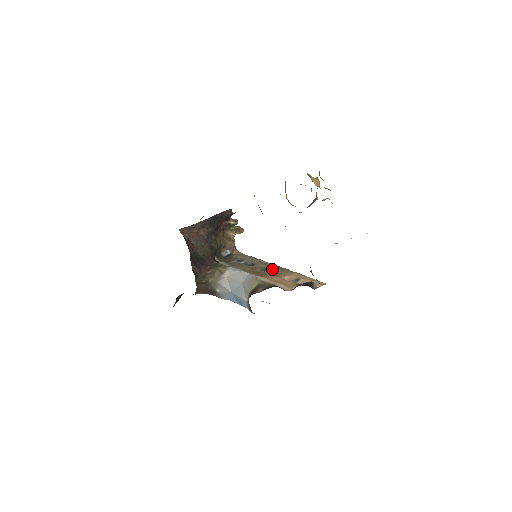
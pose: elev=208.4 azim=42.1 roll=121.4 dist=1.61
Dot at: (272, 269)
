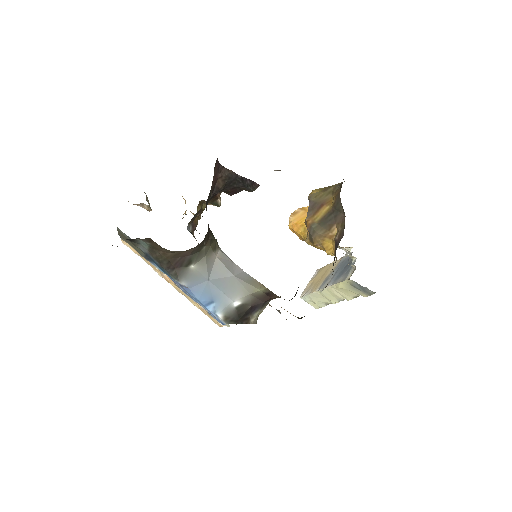
Dot at: occluded
